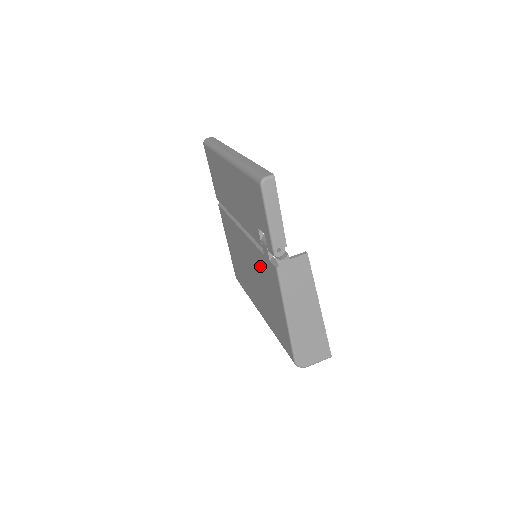
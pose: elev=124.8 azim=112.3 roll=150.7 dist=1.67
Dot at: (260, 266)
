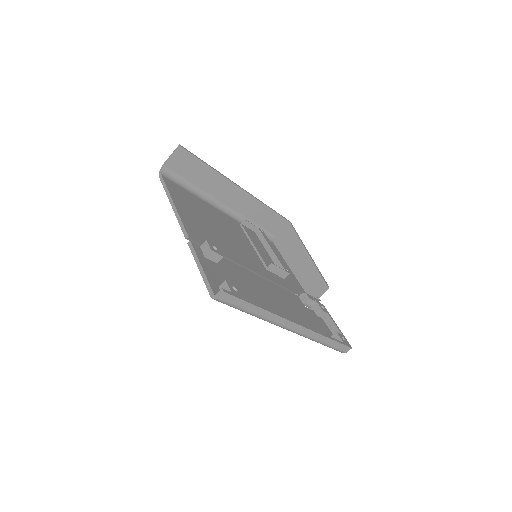
Dot at: occluded
